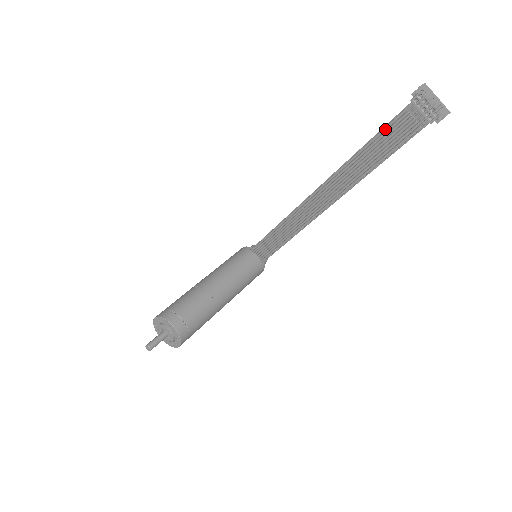
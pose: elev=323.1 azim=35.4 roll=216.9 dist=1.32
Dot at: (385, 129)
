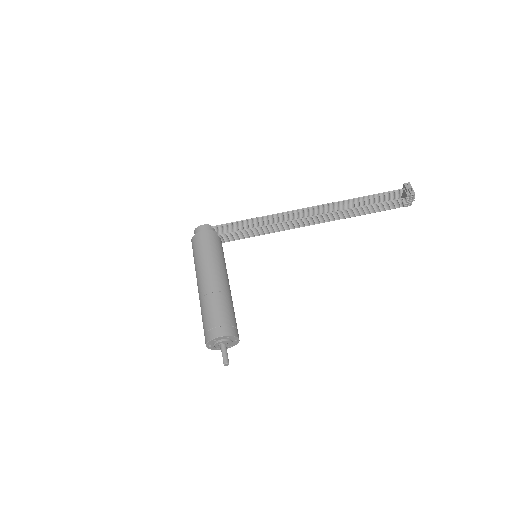
Dot at: (386, 202)
